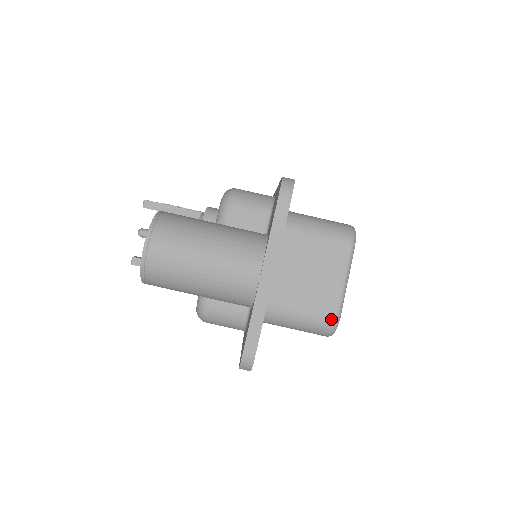
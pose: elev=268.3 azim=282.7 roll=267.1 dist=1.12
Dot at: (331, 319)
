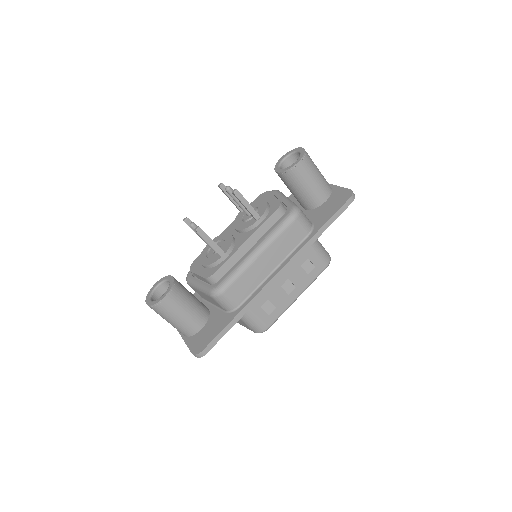
Dot at: occluded
